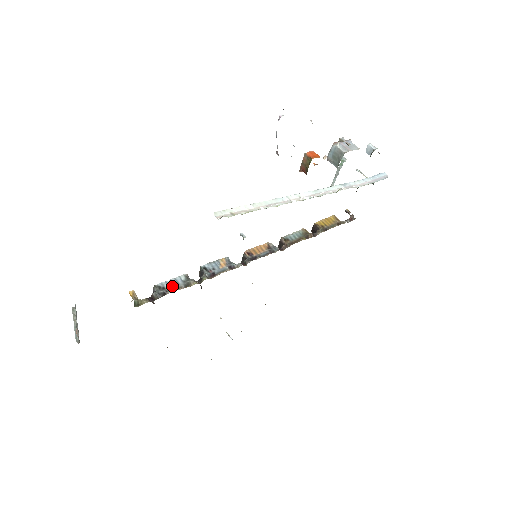
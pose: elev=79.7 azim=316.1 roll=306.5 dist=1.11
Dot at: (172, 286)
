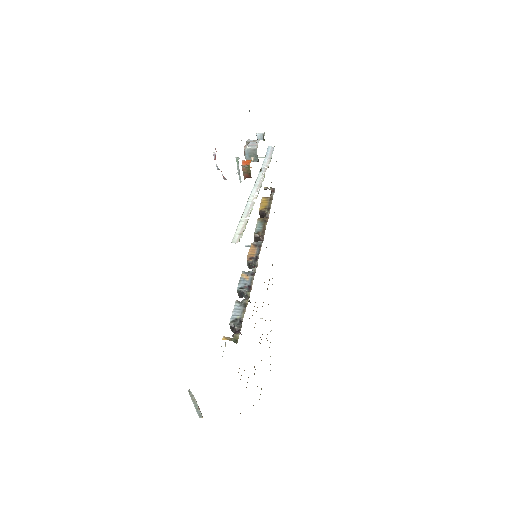
Dot at: (239, 314)
